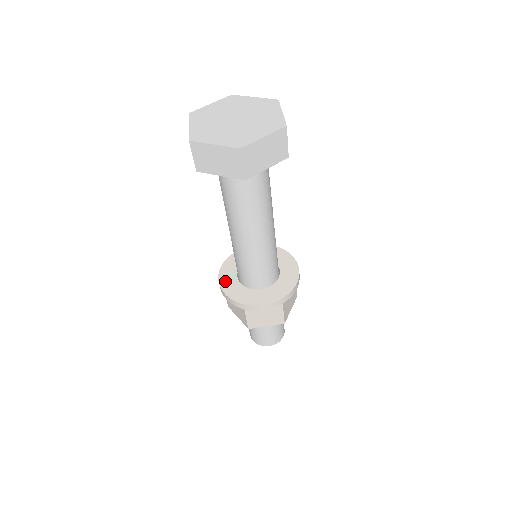
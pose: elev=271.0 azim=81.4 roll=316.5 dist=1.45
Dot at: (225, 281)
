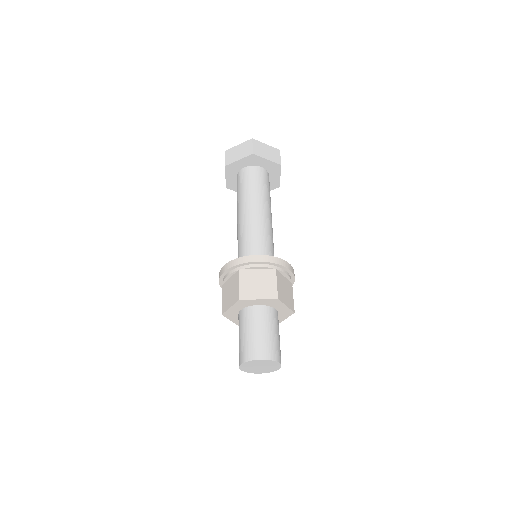
Dot at: occluded
